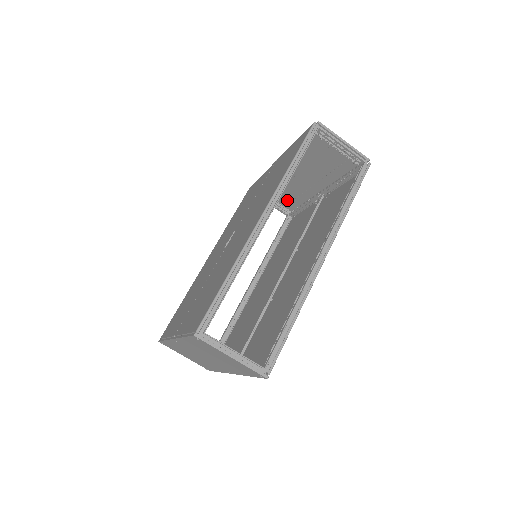
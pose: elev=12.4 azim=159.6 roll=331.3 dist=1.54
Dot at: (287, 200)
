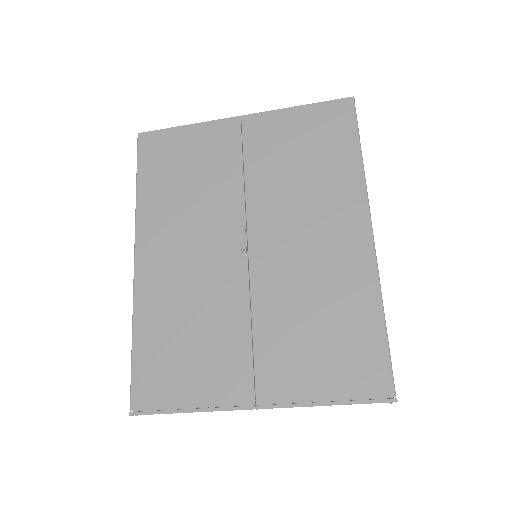
Dot at: occluded
